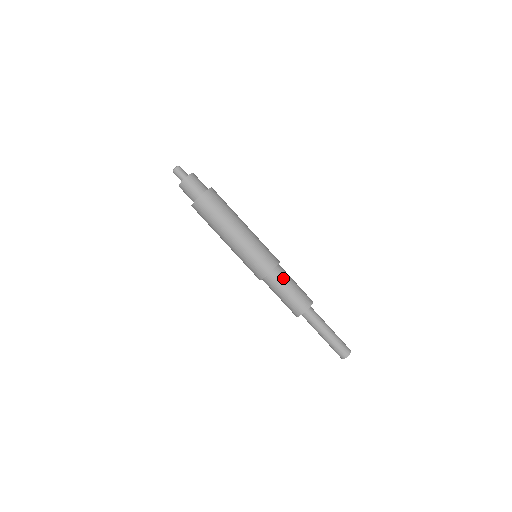
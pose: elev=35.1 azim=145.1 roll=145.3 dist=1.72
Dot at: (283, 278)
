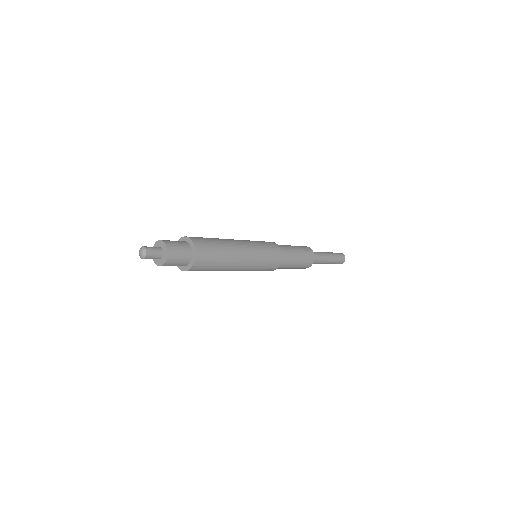
Dot at: (289, 257)
